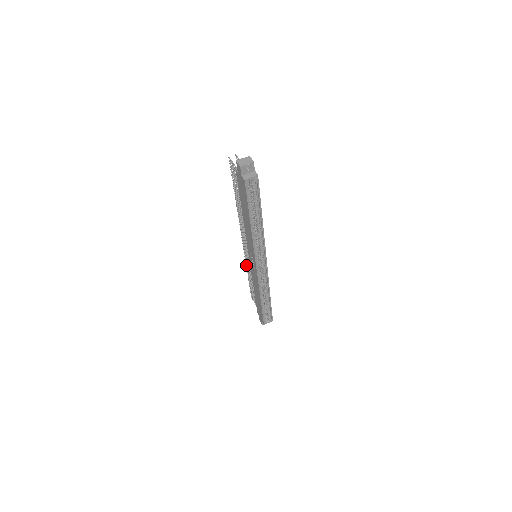
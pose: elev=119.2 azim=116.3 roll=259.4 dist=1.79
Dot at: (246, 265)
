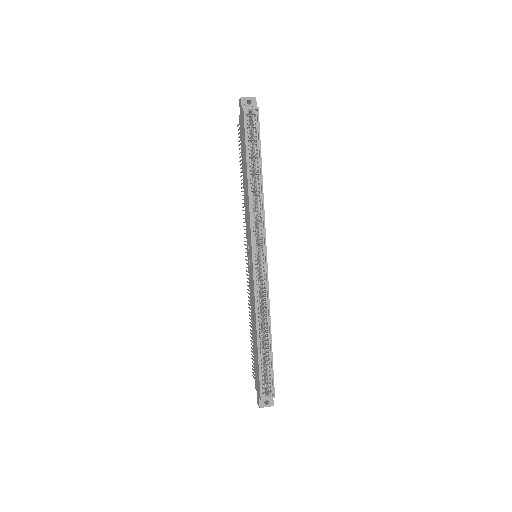
Dot at: (248, 303)
